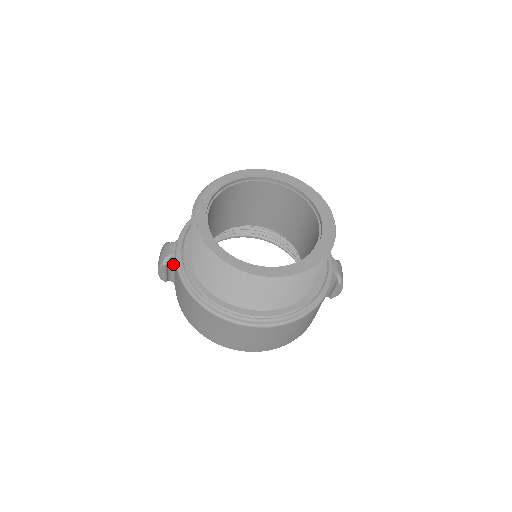
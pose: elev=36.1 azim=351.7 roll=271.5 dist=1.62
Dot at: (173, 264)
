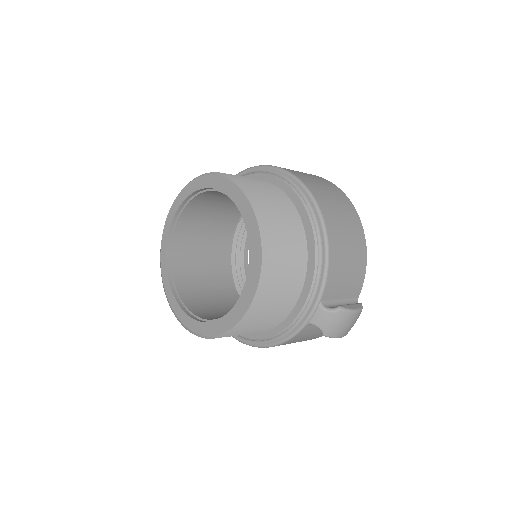
Dot at: occluded
